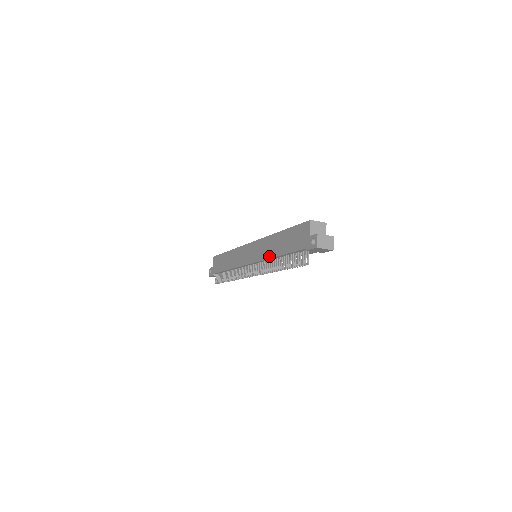
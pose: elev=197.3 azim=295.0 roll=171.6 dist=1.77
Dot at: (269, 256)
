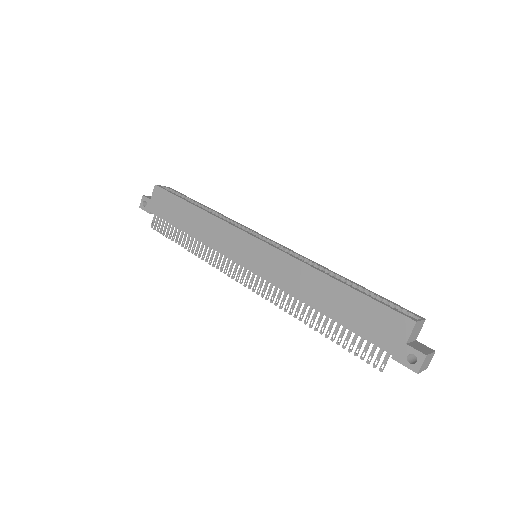
Dot at: (298, 295)
